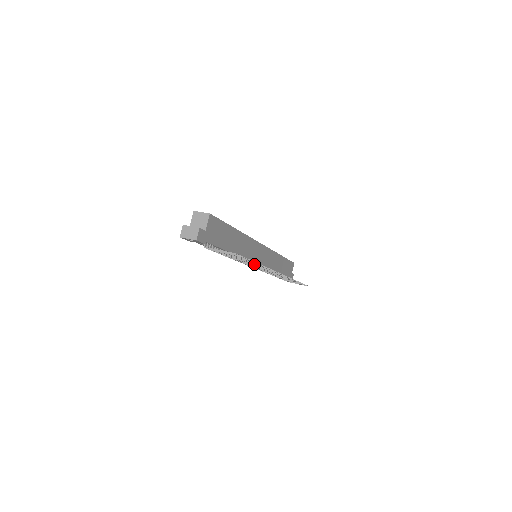
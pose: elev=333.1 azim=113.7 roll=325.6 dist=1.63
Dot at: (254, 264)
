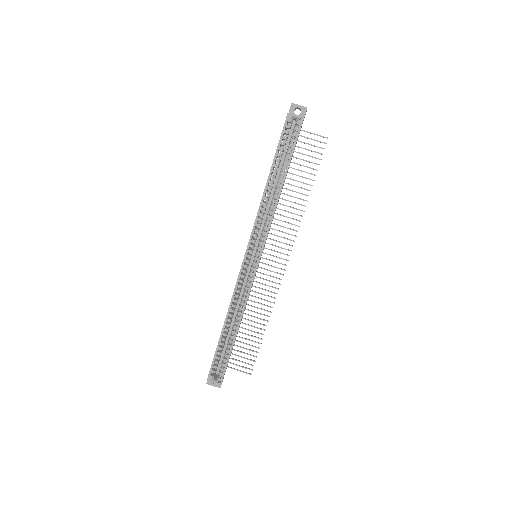
Dot at: occluded
